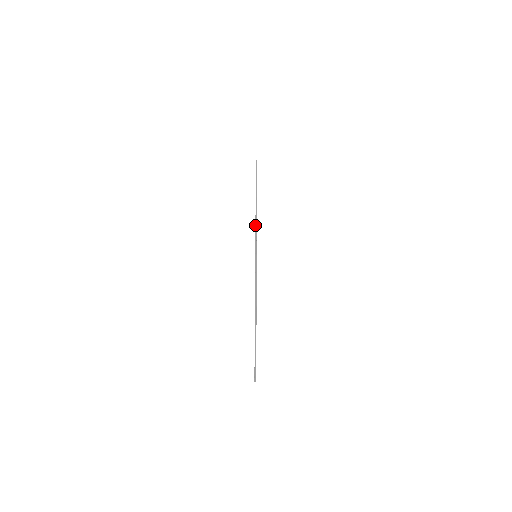
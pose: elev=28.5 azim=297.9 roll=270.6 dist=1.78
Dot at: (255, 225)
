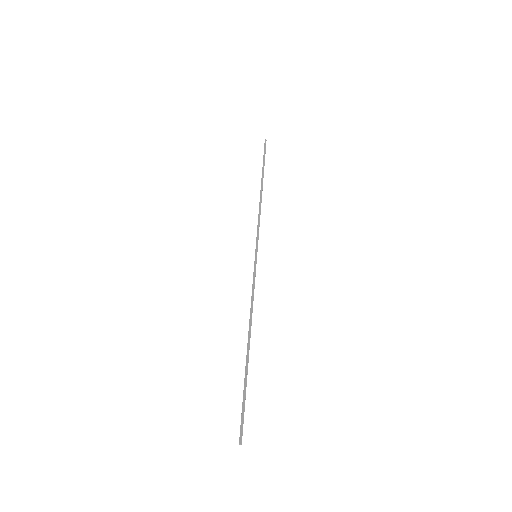
Dot at: (258, 216)
